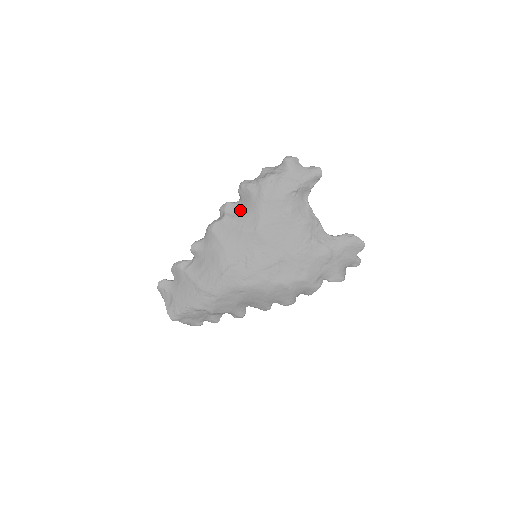
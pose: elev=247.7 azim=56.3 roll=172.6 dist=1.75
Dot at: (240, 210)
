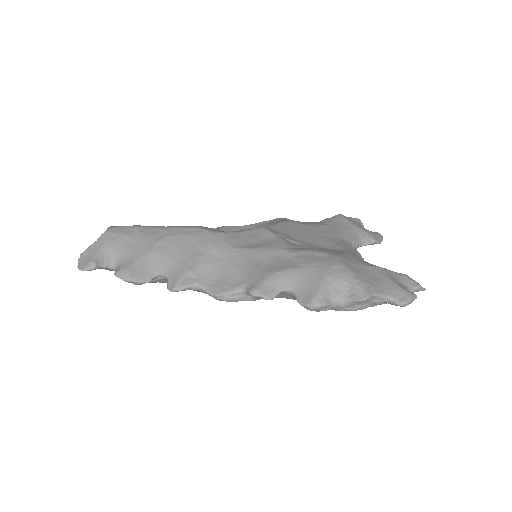
Dot at: (281, 296)
